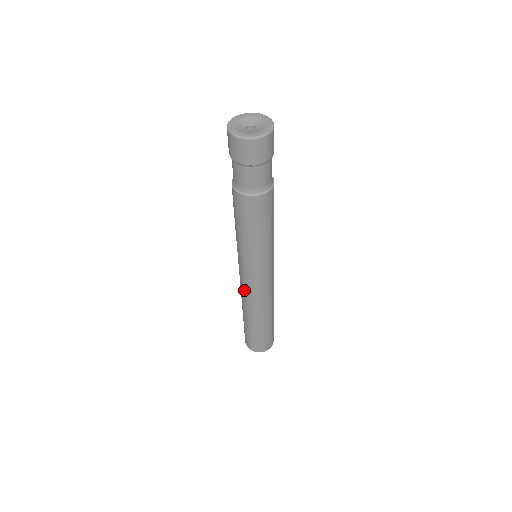
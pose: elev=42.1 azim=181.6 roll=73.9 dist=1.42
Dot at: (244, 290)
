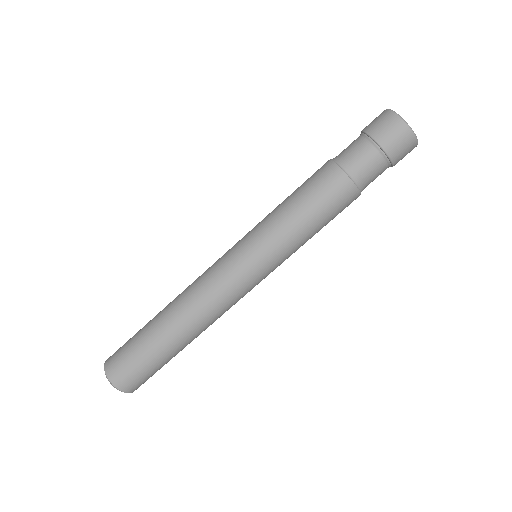
Dot at: (206, 279)
